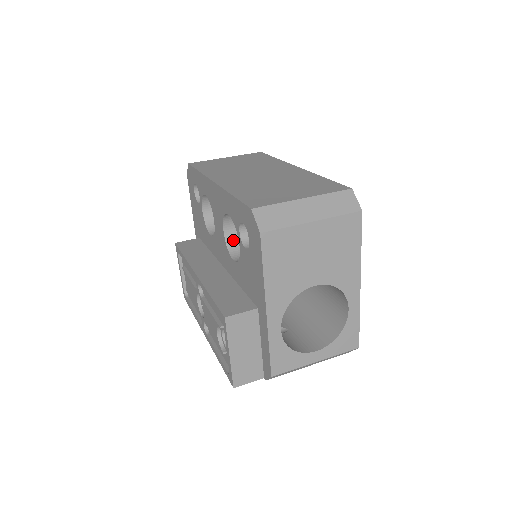
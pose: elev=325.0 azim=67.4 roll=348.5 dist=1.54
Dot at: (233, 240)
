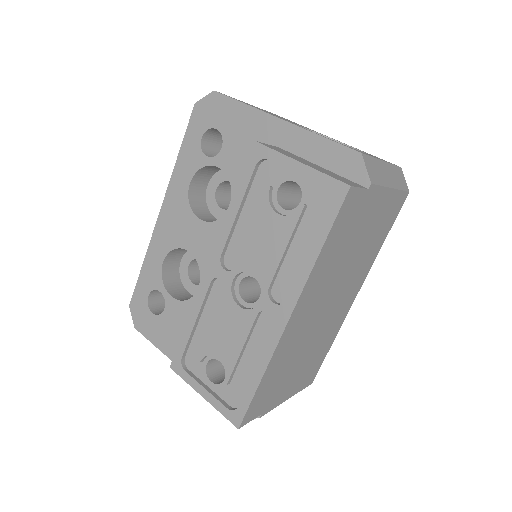
Dot at: occluded
